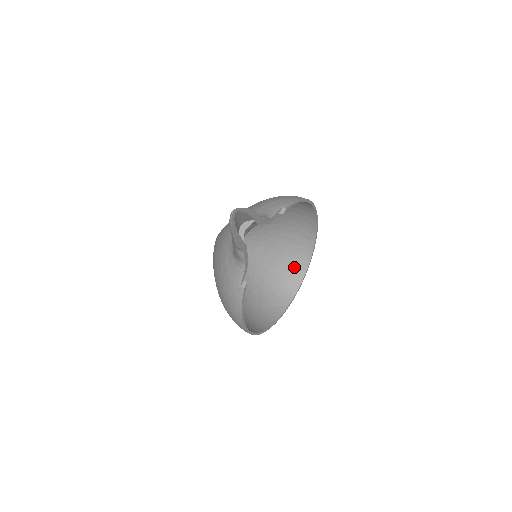
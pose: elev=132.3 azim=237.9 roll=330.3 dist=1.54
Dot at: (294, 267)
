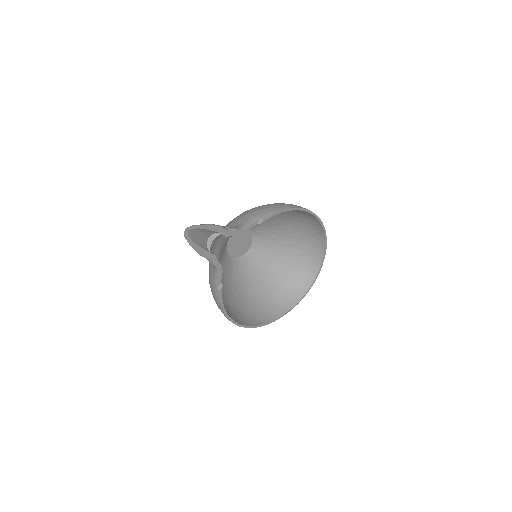
Dot at: (308, 265)
